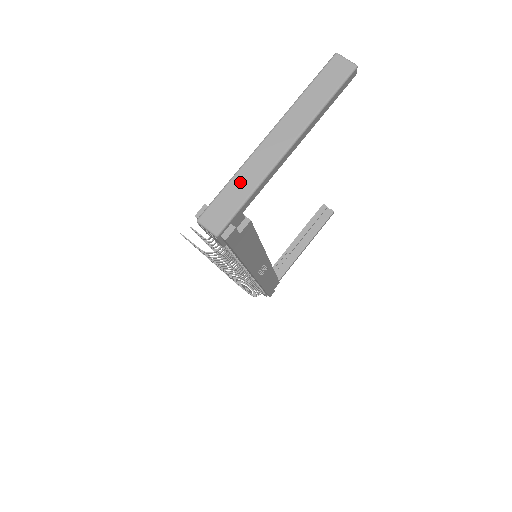
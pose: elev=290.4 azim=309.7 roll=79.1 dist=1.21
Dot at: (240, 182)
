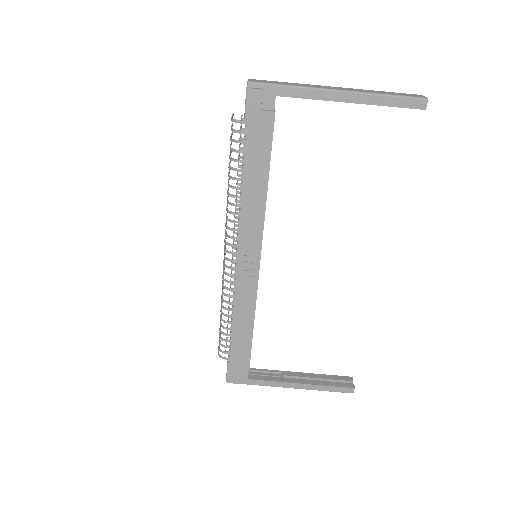
Dot at: (293, 84)
